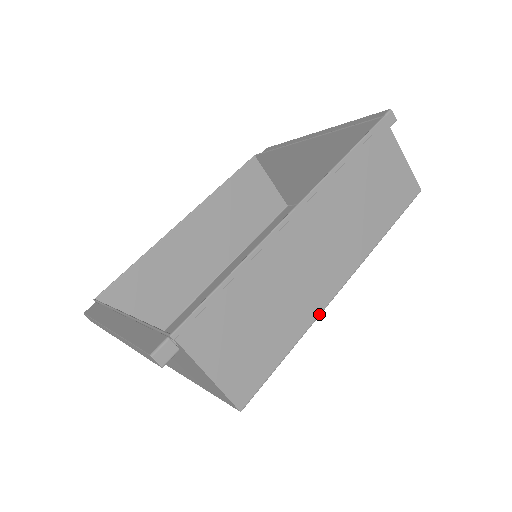
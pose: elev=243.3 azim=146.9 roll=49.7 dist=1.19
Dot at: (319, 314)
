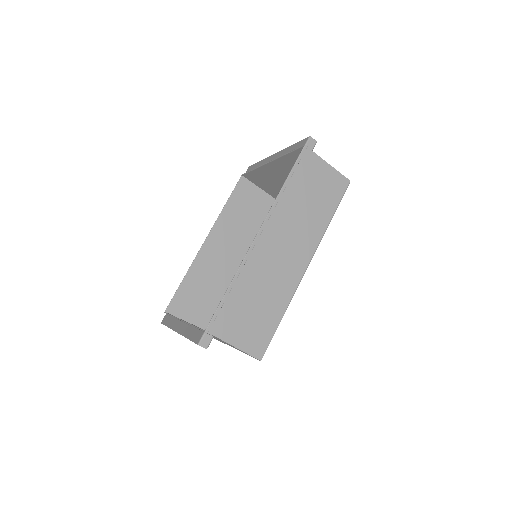
Dot at: (295, 290)
